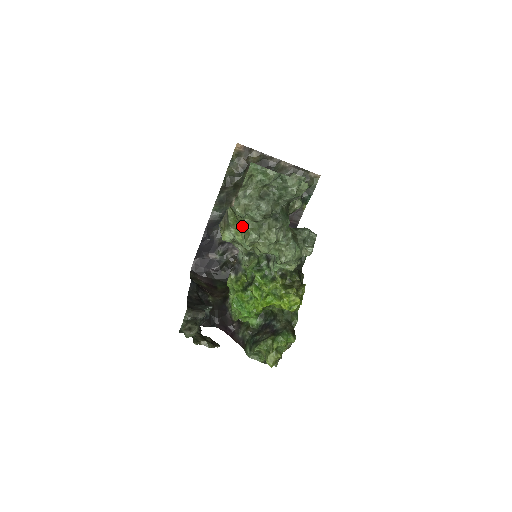
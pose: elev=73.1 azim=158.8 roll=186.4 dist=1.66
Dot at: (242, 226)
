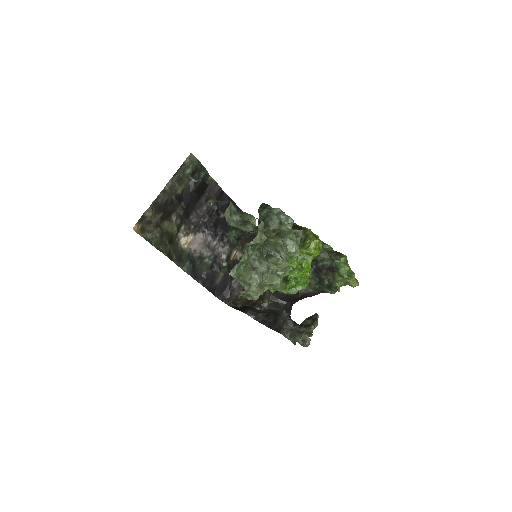
Dot at: occluded
